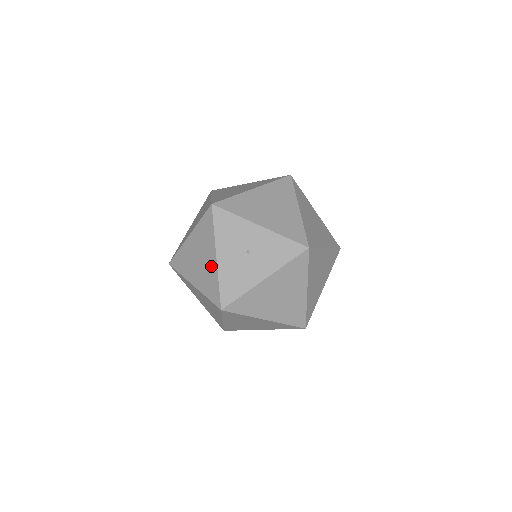
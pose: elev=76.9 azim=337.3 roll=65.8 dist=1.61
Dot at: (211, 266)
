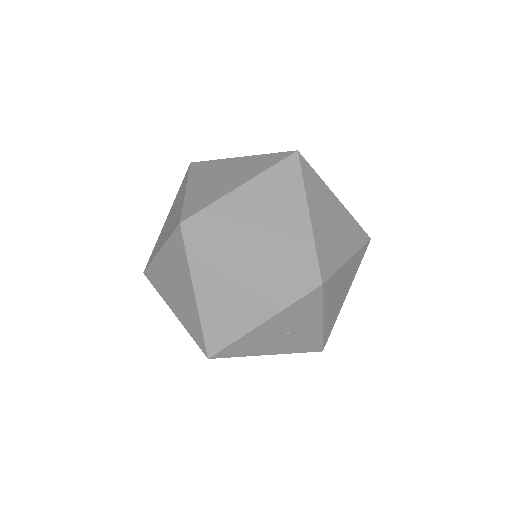
Dot at: (245, 320)
